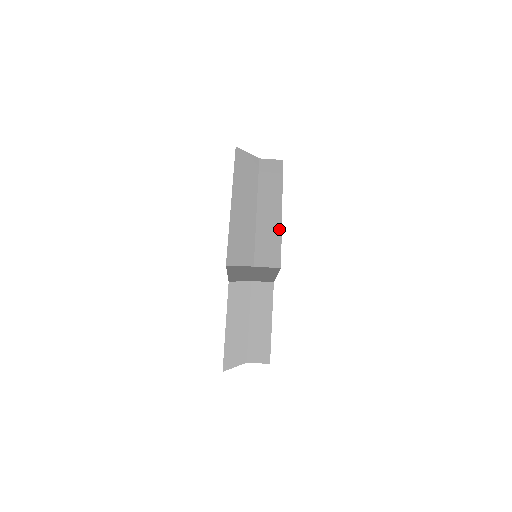
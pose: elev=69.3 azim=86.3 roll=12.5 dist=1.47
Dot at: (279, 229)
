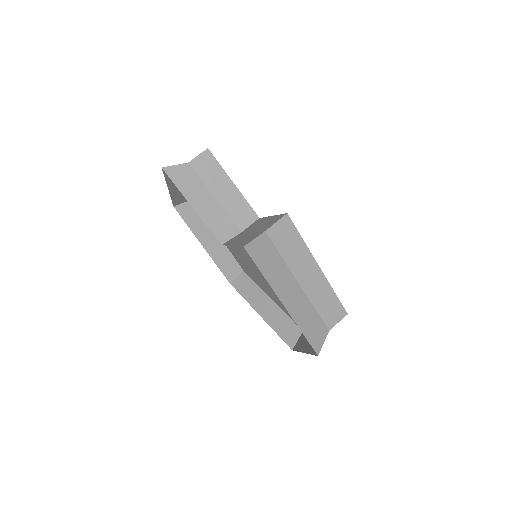
Dot at: occluded
